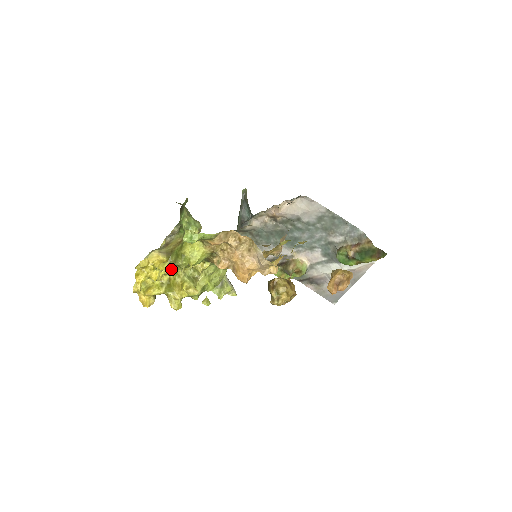
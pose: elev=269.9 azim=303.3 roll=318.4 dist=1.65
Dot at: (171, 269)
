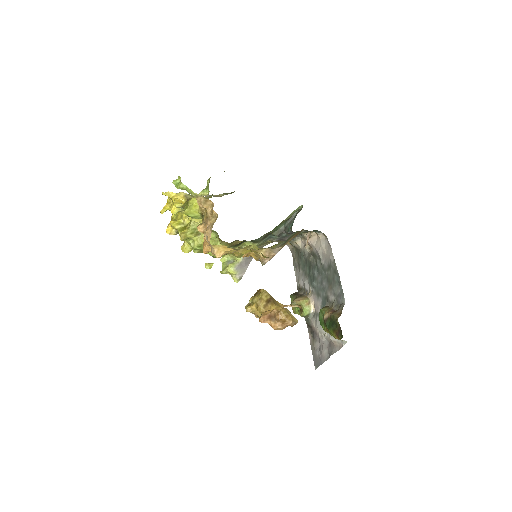
Dot at: occluded
